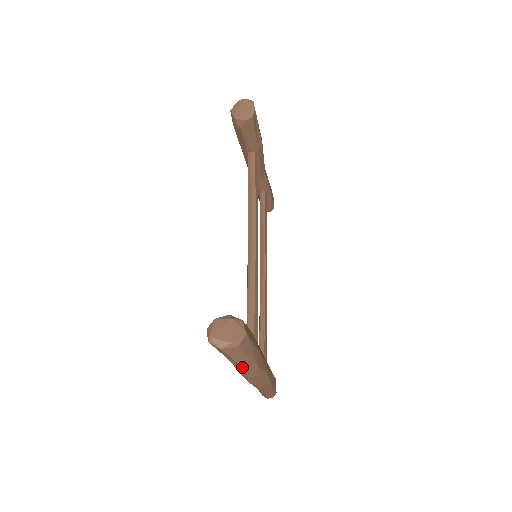
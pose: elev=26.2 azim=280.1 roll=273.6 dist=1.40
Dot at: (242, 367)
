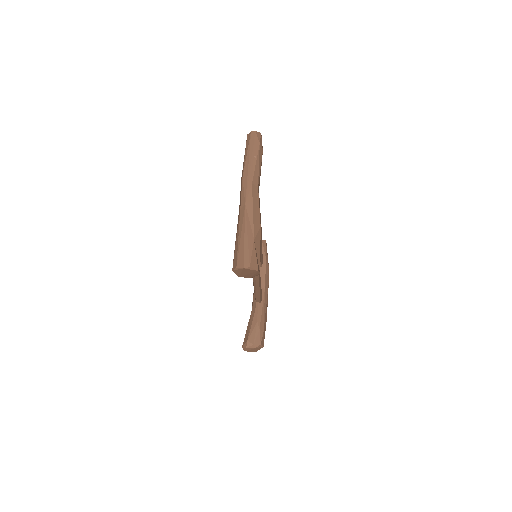
Dot at: occluded
